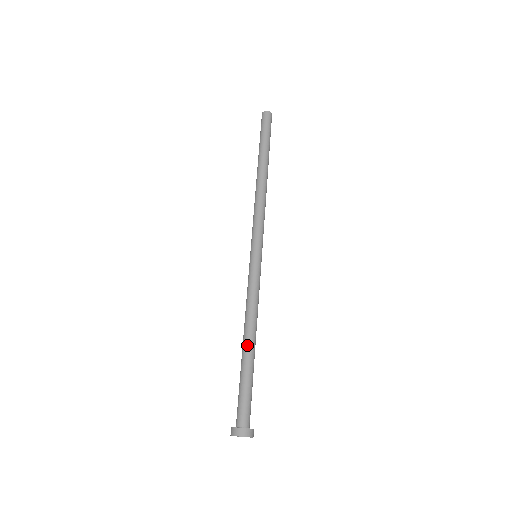
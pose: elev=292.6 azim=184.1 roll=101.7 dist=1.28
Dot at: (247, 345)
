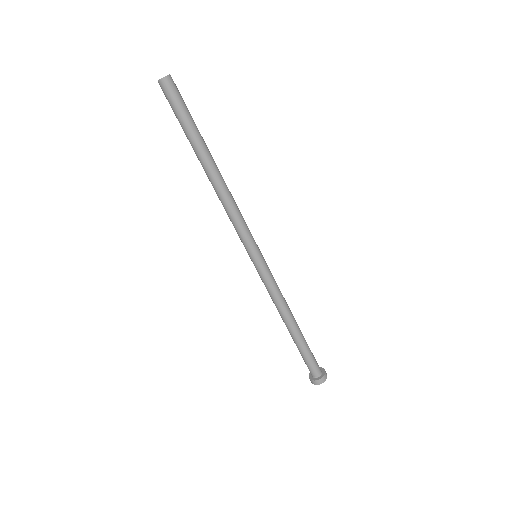
Dot at: (289, 330)
